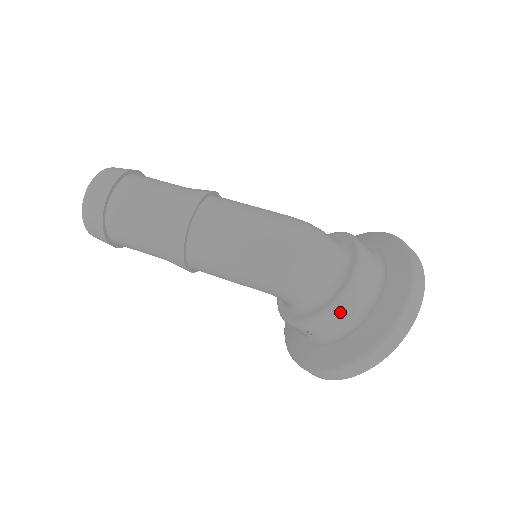
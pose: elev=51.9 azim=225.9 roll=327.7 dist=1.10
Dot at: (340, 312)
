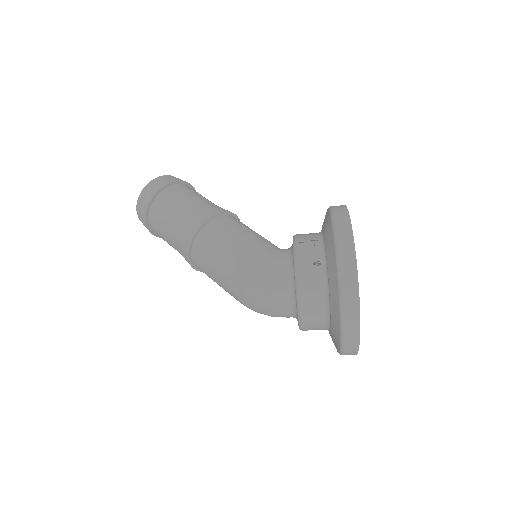
Dot at: occluded
